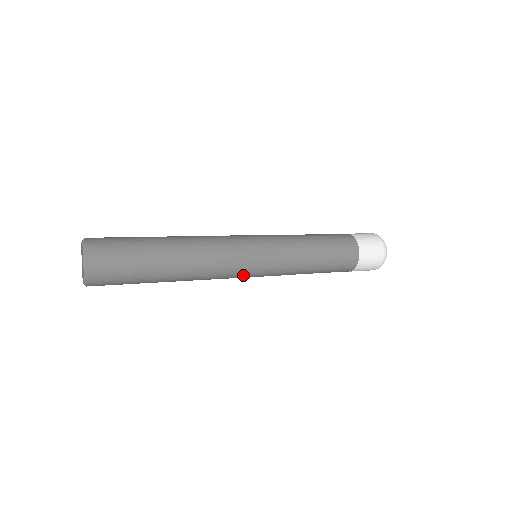
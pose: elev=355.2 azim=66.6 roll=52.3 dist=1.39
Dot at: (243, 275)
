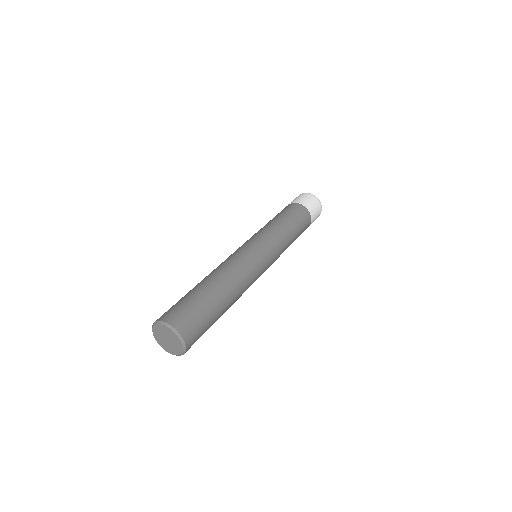
Dot at: occluded
